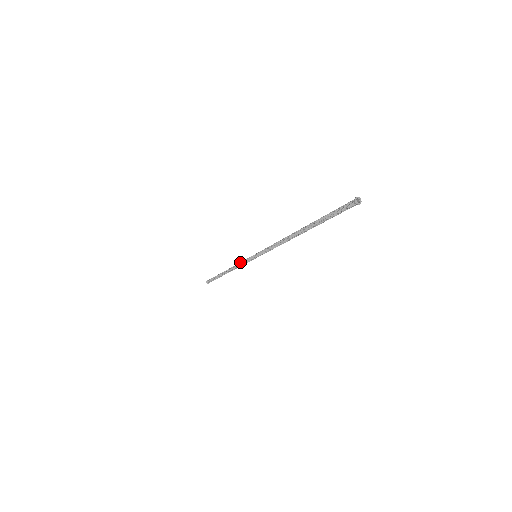
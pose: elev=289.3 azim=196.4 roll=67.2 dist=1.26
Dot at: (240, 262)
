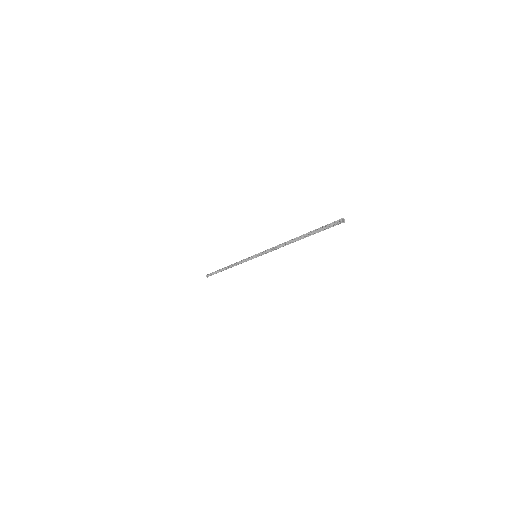
Dot at: (240, 261)
